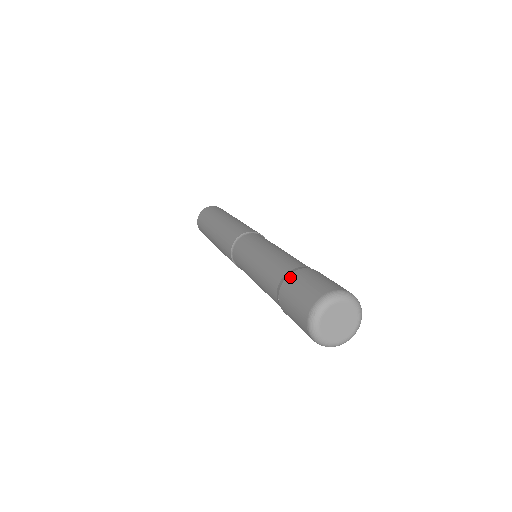
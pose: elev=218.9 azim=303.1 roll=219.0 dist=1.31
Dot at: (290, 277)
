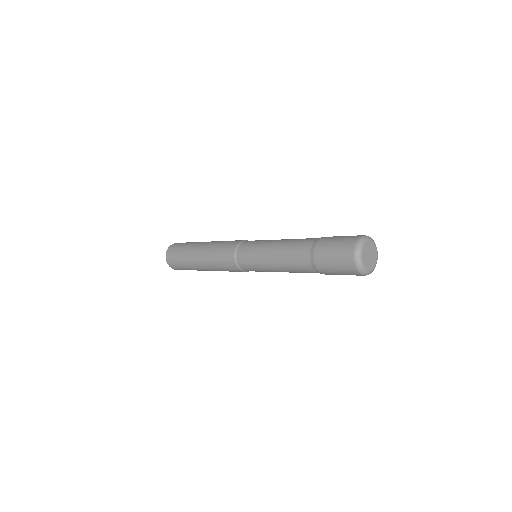
Dot at: (317, 250)
